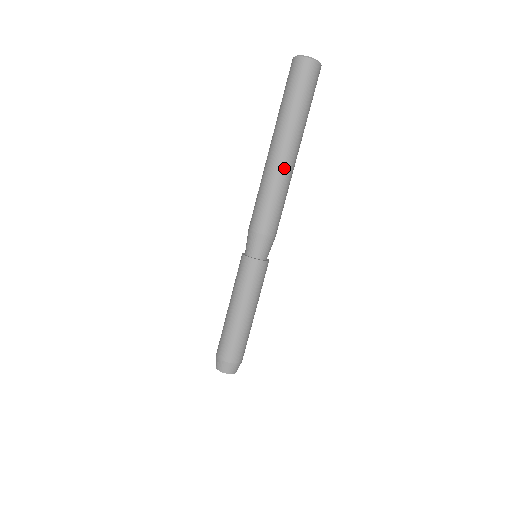
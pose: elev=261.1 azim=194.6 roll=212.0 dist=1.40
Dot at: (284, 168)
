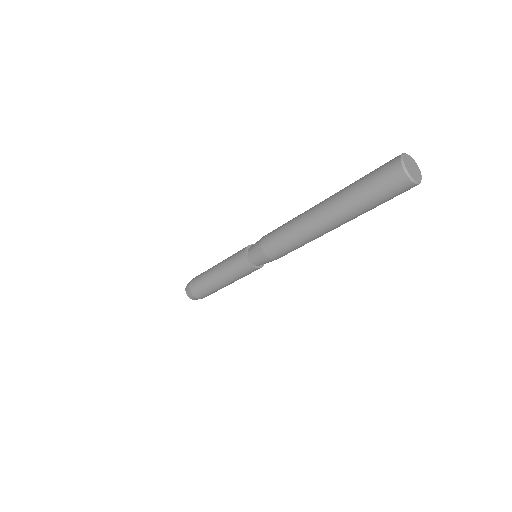
Dot at: (319, 234)
